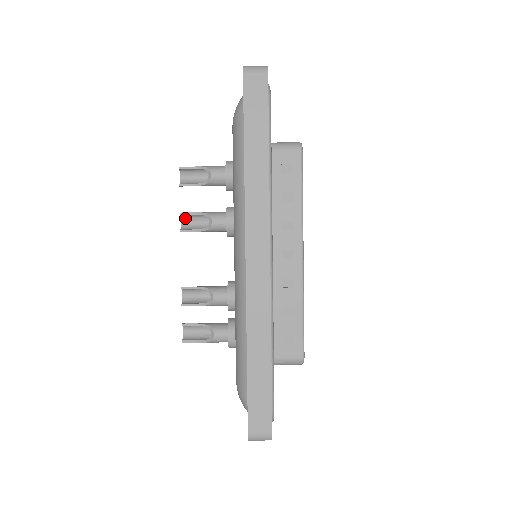
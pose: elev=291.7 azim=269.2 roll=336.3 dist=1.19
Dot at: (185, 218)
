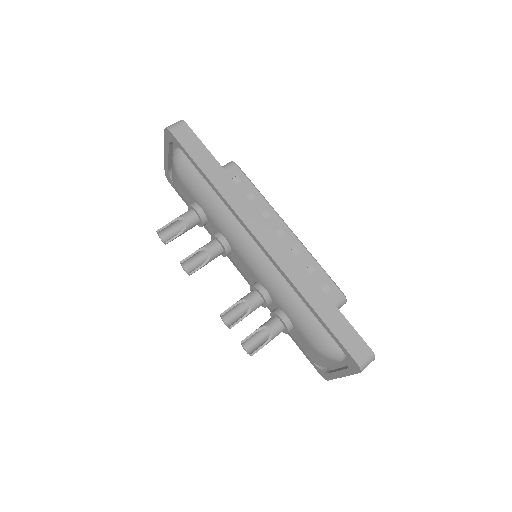
Dot at: (185, 265)
